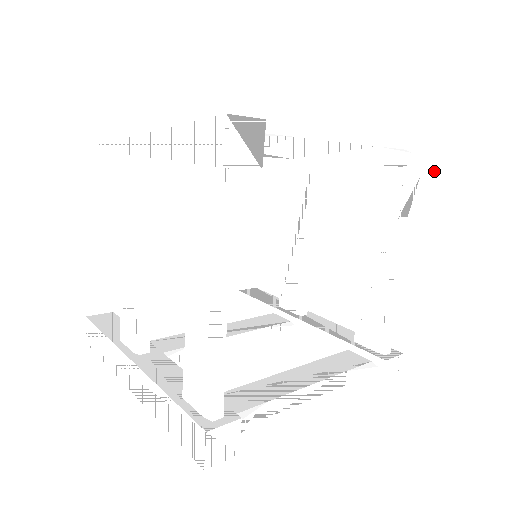
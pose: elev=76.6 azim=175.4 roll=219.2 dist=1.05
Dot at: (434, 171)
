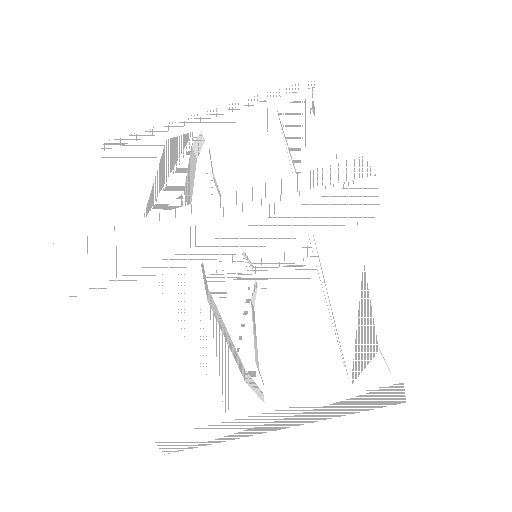
Dot at: occluded
